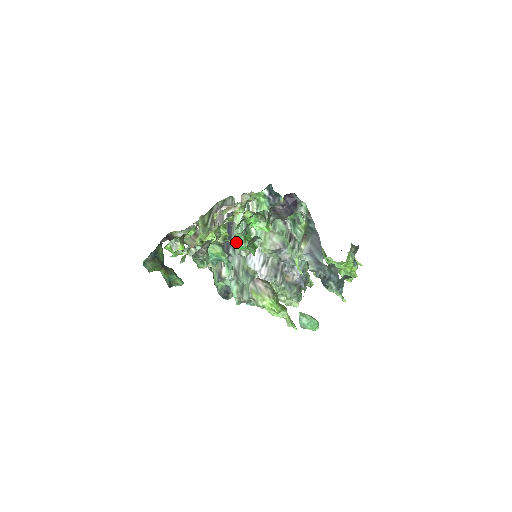
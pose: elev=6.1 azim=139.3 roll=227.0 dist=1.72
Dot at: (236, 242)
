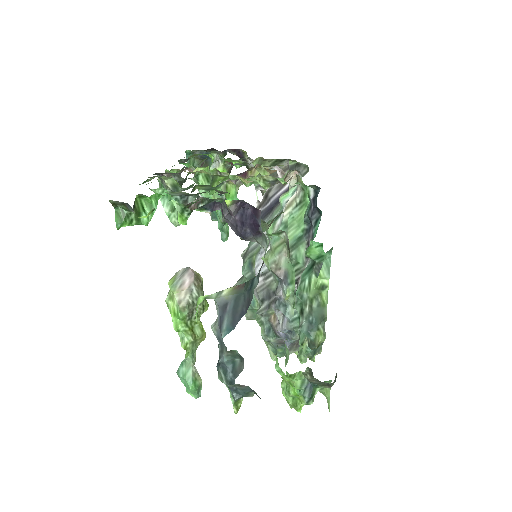
Dot at: (164, 199)
